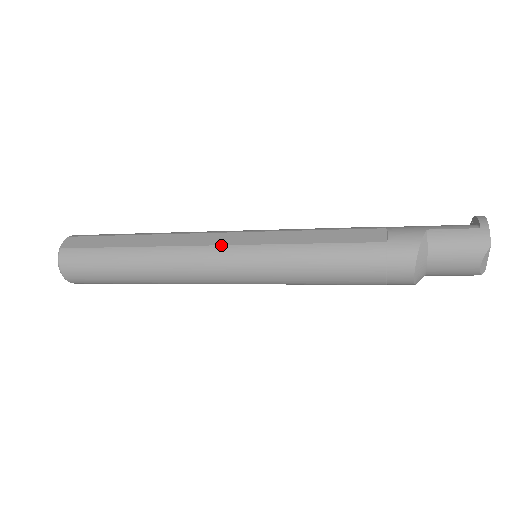
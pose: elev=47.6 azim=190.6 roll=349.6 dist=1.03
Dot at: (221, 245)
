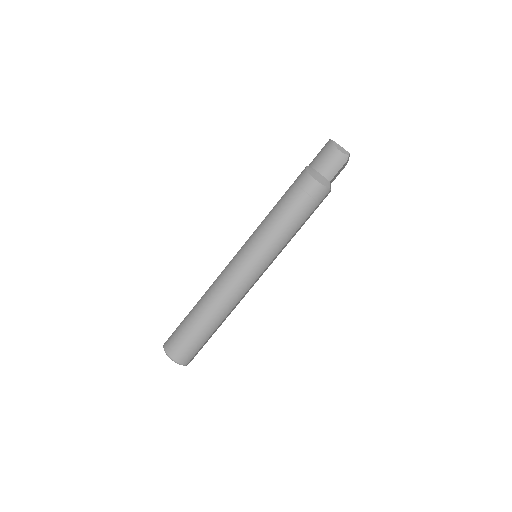
Dot at: (231, 260)
